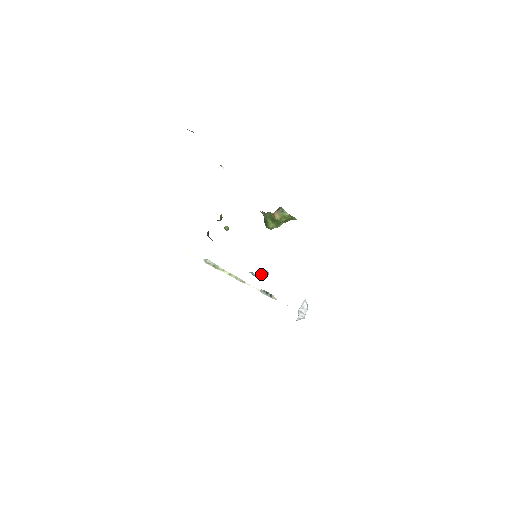
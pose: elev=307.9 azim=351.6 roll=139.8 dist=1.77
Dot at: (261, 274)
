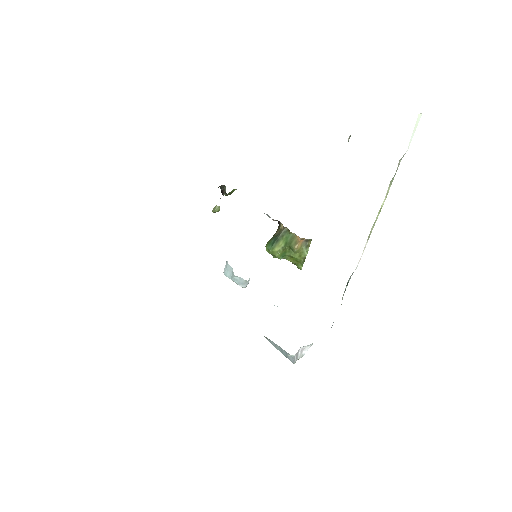
Dot at: occluded
